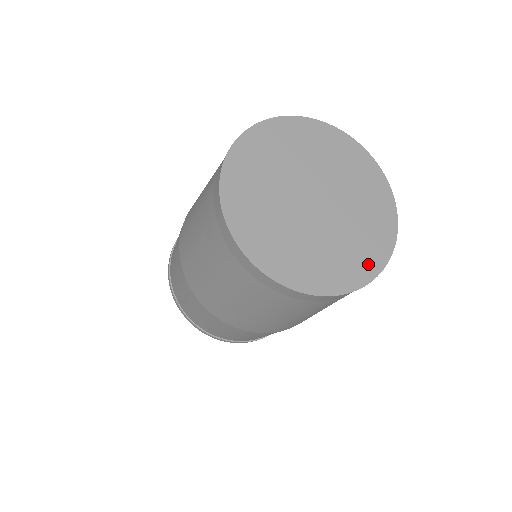
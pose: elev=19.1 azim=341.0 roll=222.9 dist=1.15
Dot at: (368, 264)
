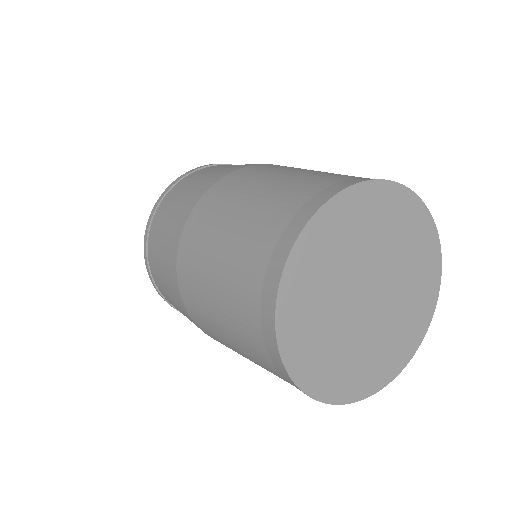
Dot at: (391, 366)
